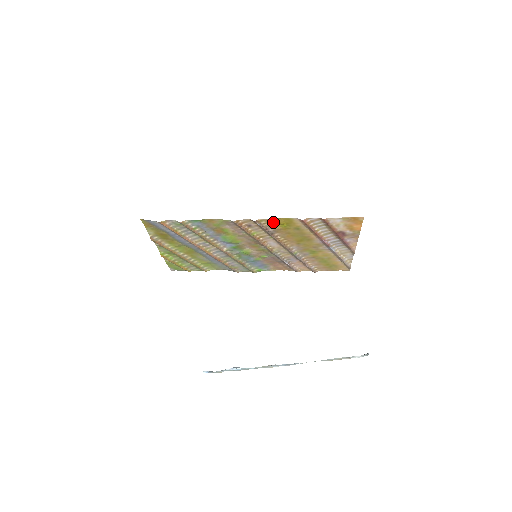
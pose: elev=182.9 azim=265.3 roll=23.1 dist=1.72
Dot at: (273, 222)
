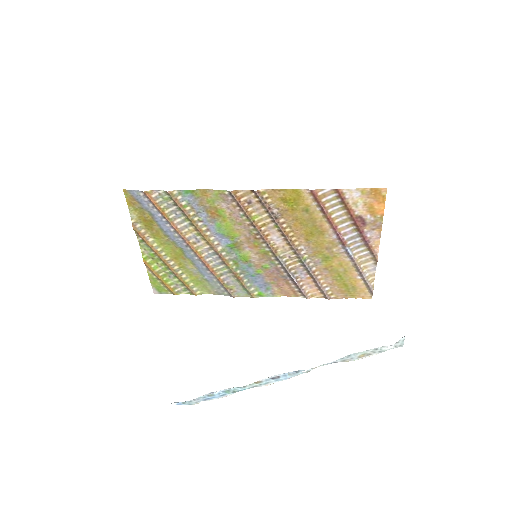
Dot at: (277, 197)
